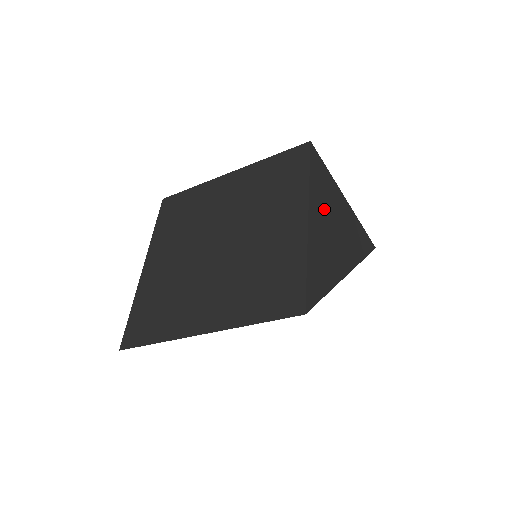
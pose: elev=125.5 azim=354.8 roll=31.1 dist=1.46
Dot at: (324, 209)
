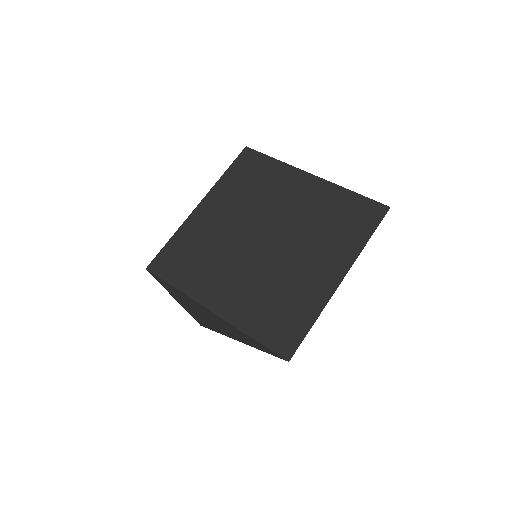
Dot at: occluded
